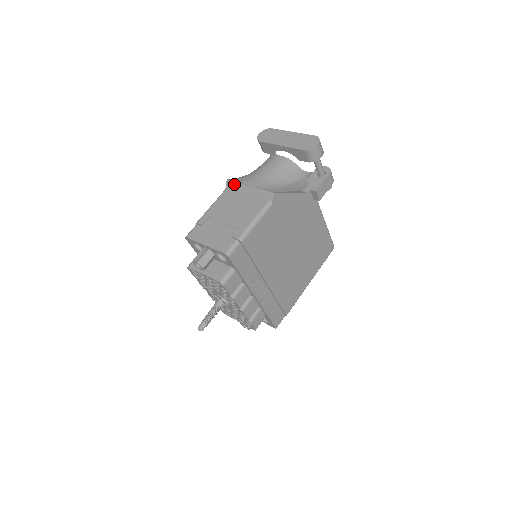
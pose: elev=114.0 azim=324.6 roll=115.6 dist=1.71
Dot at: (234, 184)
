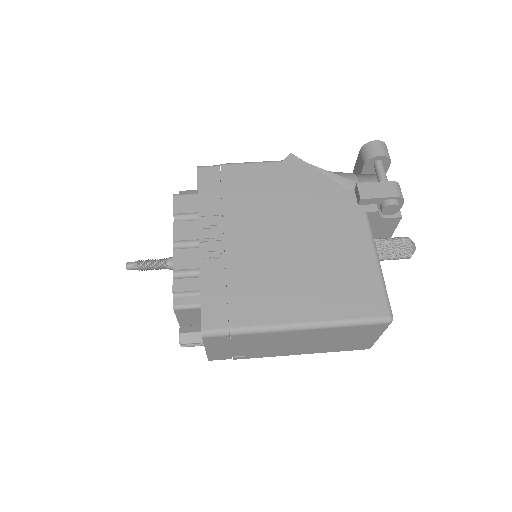
Dot at: occluded
